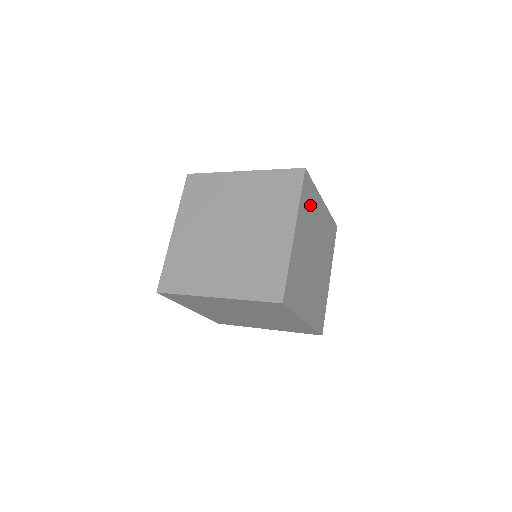
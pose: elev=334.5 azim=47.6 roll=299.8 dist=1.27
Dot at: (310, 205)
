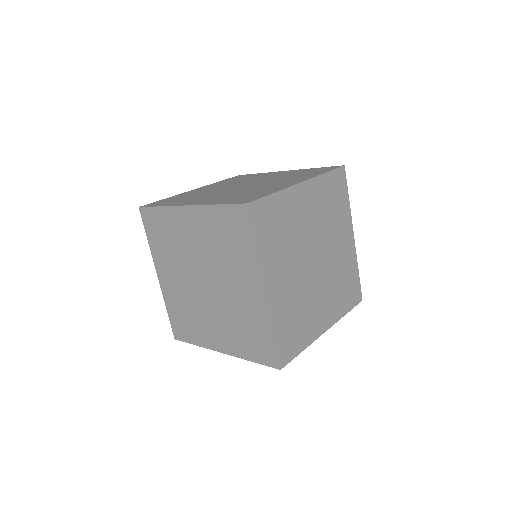
Dot at: occluded
